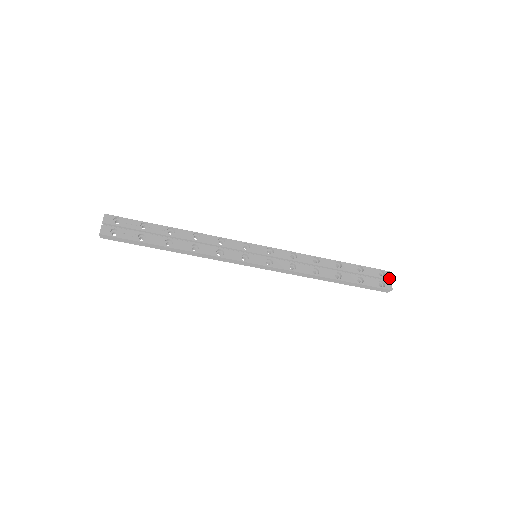
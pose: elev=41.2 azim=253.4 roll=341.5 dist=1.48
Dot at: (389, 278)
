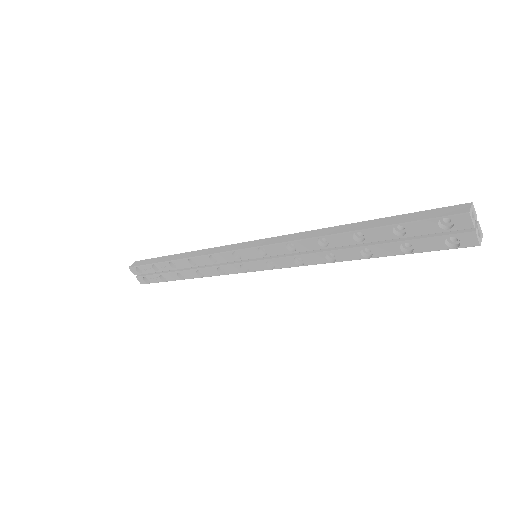
Dot at: (466, 227)
